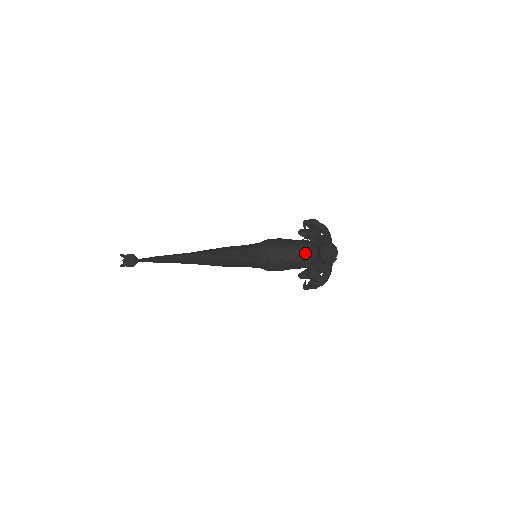
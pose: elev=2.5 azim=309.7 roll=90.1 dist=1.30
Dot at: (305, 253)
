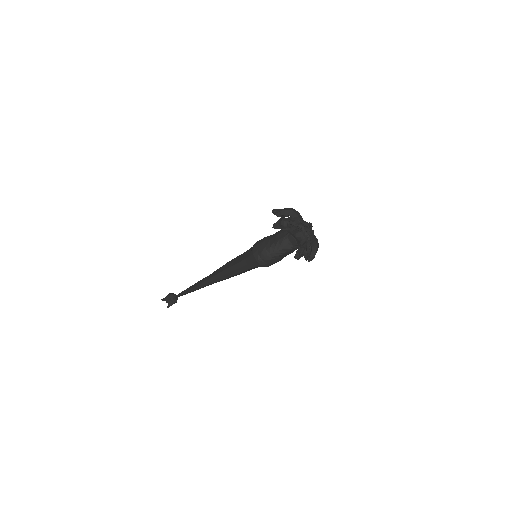
Dot at: (288, 244)
